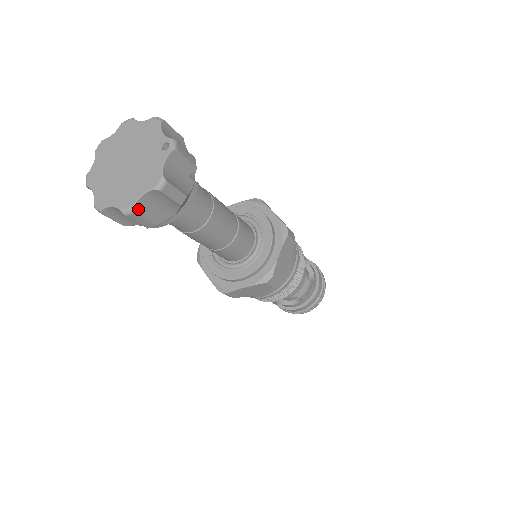
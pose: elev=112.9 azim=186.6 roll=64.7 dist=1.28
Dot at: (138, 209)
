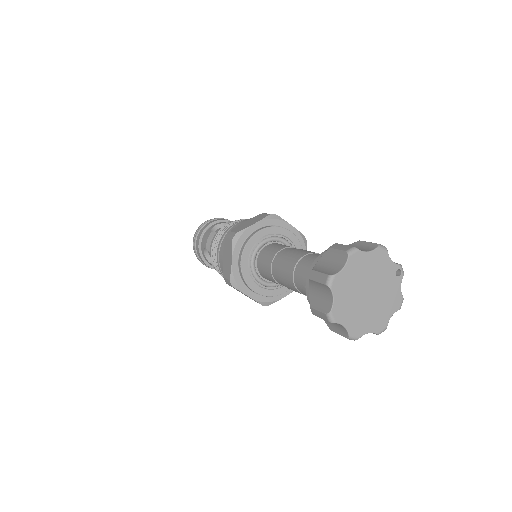
Dot at: (383, 326)
